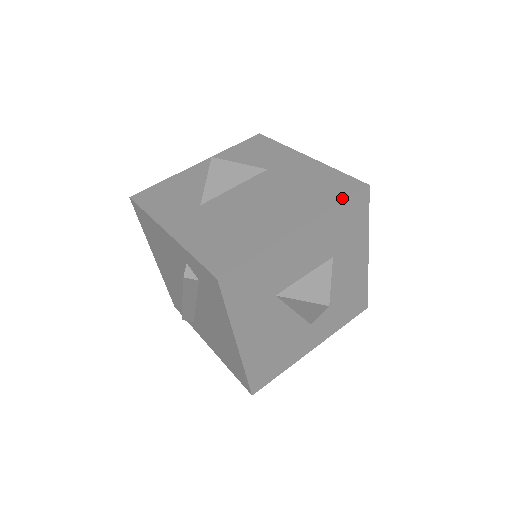
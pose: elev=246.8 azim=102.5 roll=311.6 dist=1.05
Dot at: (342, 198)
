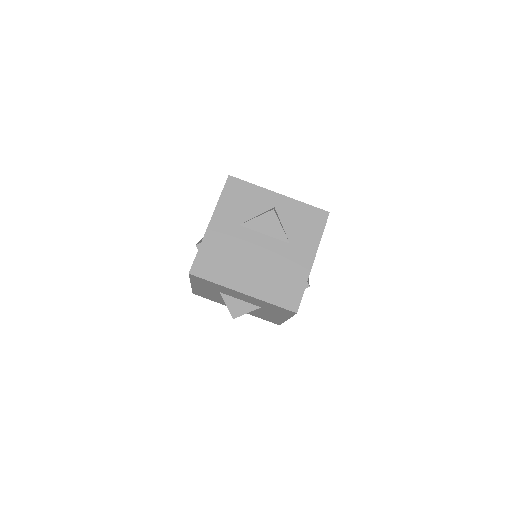
Dot at: (278, 303)
